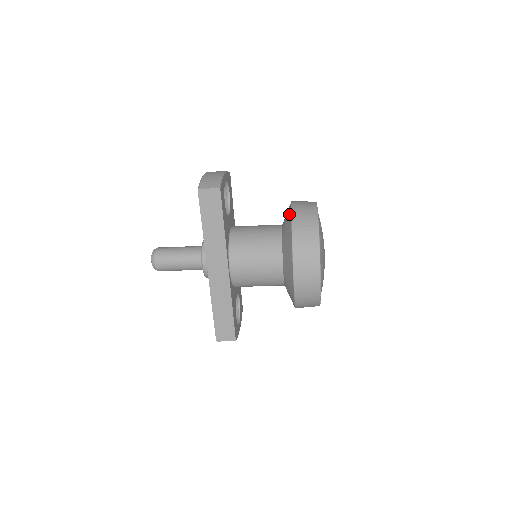
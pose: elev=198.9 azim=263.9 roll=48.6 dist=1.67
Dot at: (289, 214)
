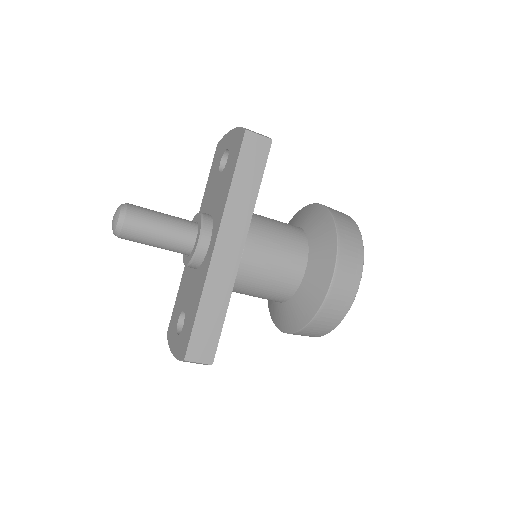
Dot at: (320, 210)
